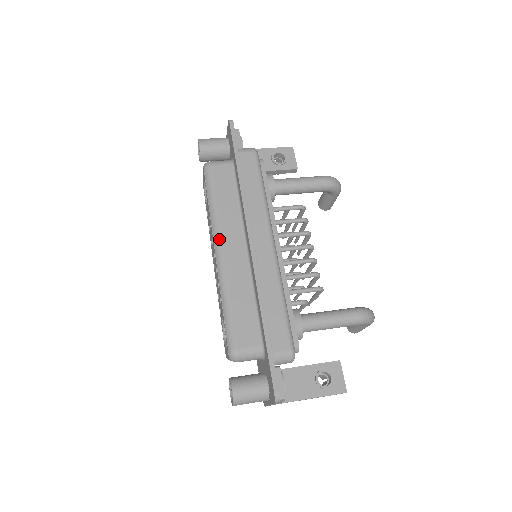
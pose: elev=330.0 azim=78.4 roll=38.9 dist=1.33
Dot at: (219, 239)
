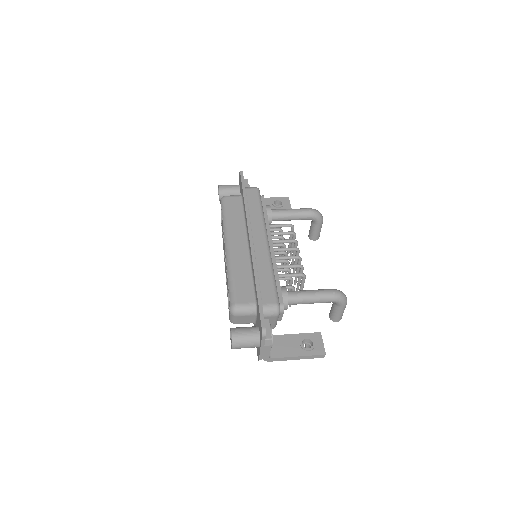
Dot at: (228, 238)
